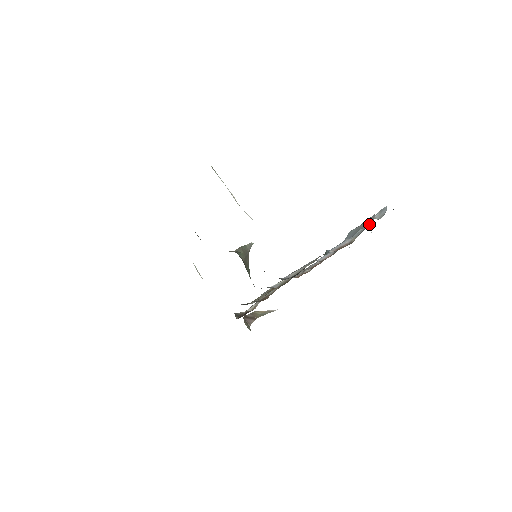
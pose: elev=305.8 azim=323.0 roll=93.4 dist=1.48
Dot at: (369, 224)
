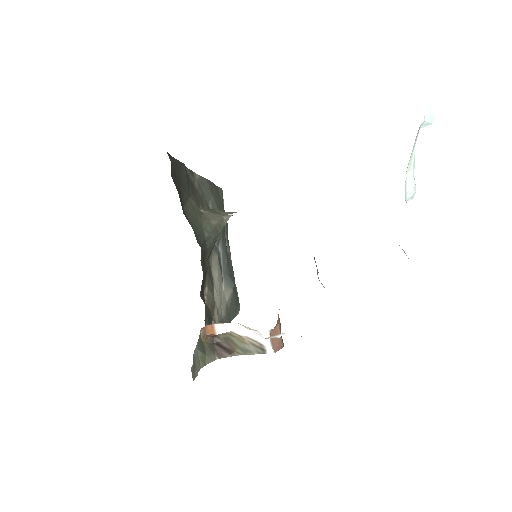
Dot at: occluded
